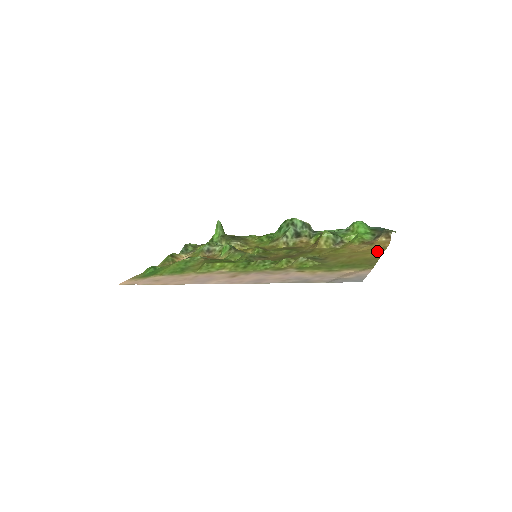
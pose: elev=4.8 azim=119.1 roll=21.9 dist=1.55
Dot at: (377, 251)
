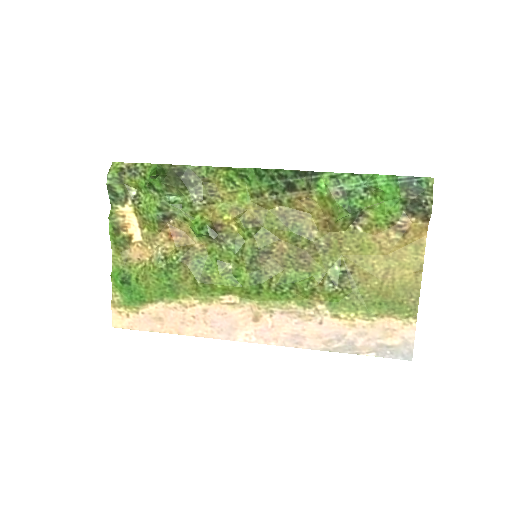
Dot at: (414, 260)
